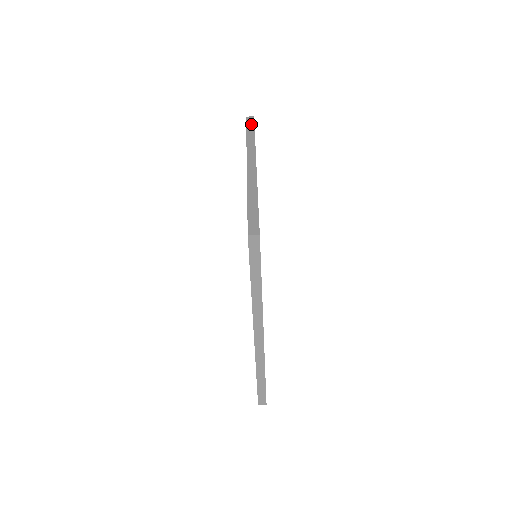
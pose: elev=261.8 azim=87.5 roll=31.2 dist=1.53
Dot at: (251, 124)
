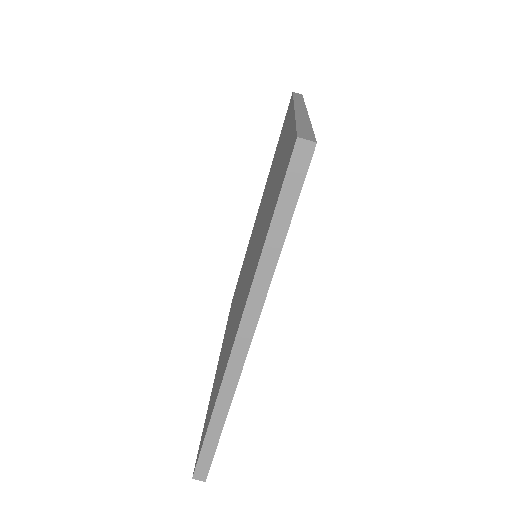
Dot at: (299, 95)
